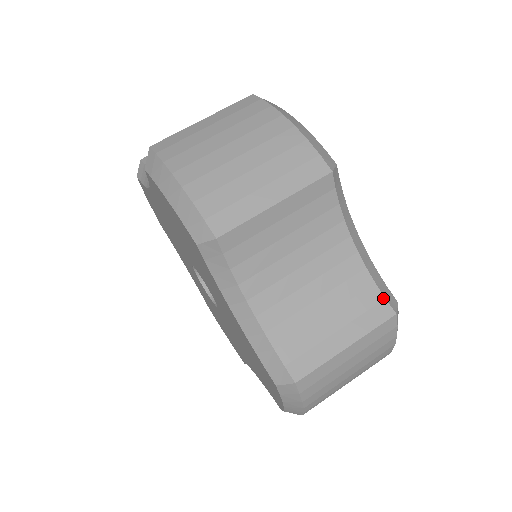
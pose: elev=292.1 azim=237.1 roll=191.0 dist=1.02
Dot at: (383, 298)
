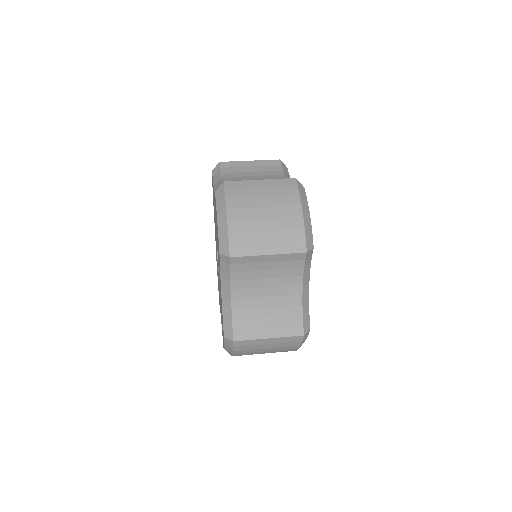
Dot at: (302, 324)
